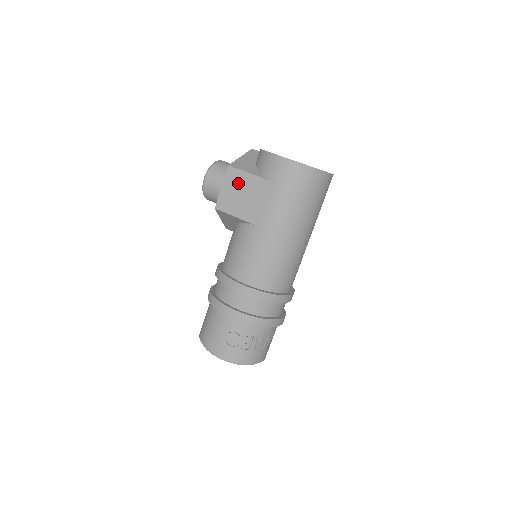
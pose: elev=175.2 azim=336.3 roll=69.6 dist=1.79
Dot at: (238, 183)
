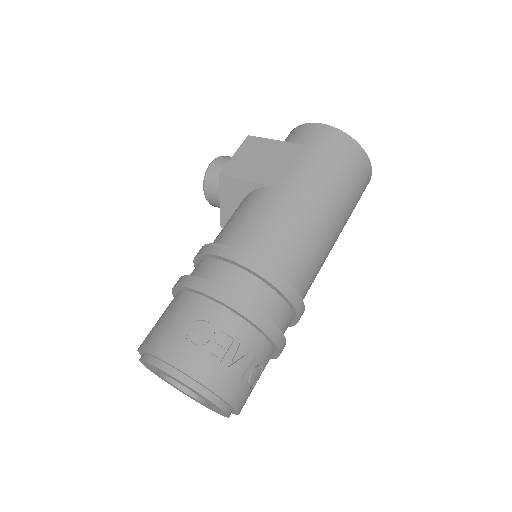
Dot at: (257, 149)
